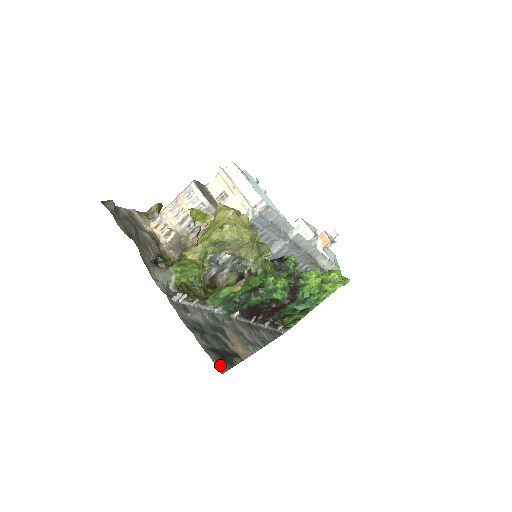
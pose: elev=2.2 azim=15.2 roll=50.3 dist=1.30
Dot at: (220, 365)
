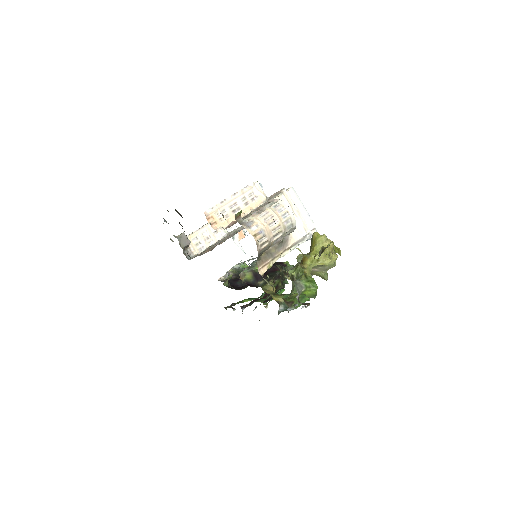
Dot at: occluded
